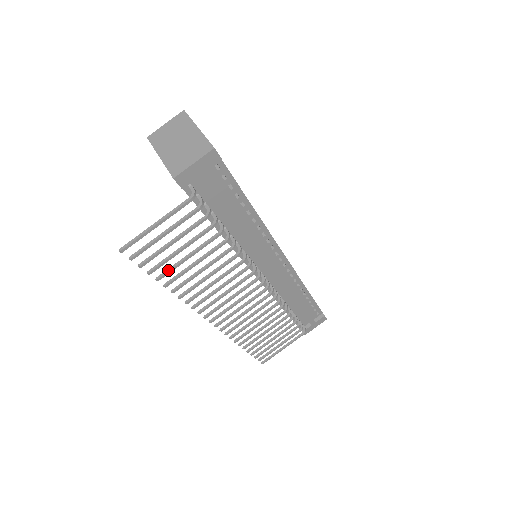
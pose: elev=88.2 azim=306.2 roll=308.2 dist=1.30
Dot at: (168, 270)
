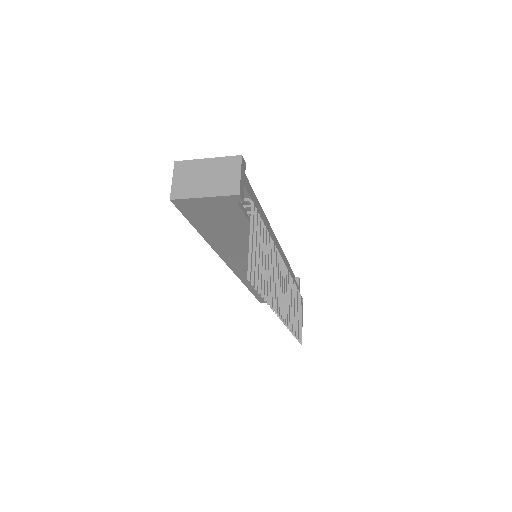
Dot at: (263, 283)
